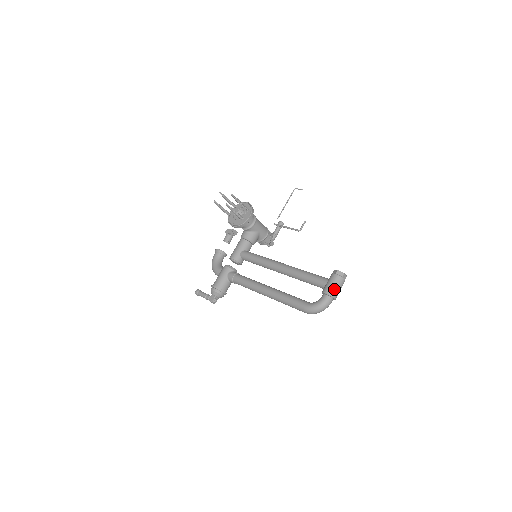
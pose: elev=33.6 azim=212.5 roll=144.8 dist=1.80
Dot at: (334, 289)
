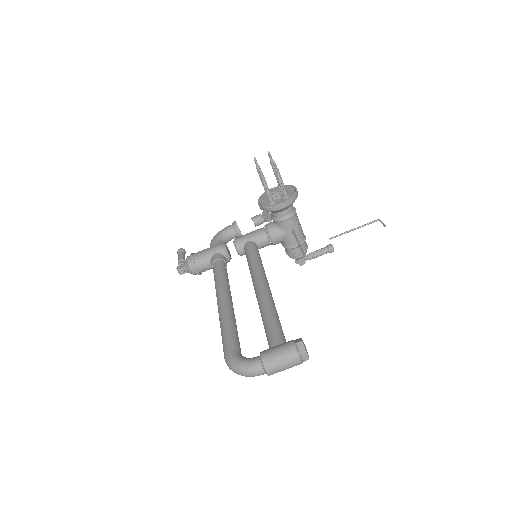
Dot at: (275, 360)
